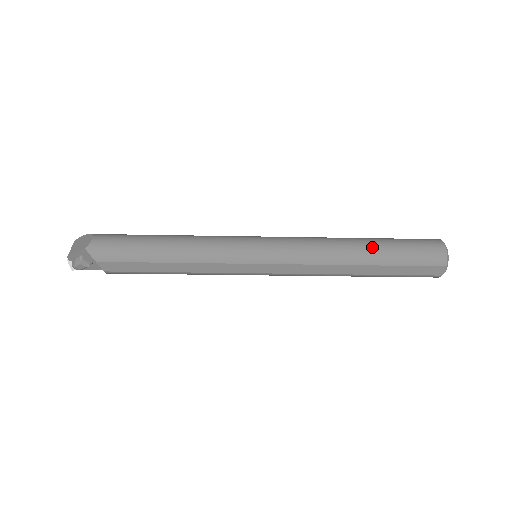
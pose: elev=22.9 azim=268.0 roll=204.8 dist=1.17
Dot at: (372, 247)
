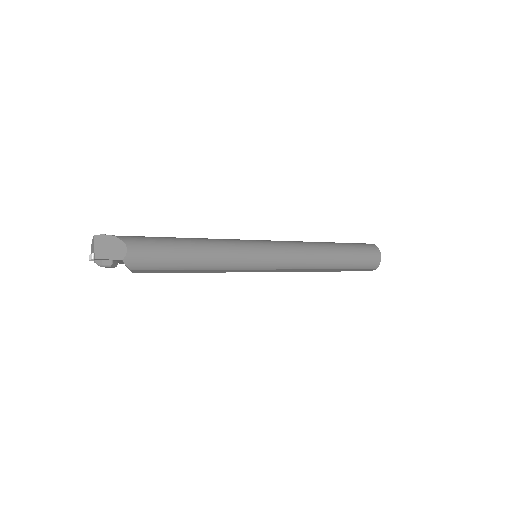
Dot at: (340, 257)
